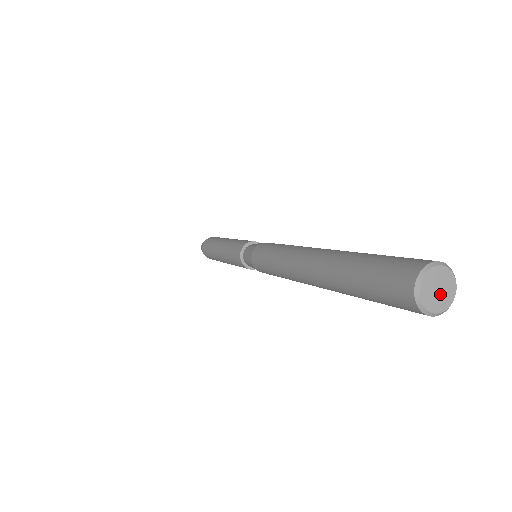
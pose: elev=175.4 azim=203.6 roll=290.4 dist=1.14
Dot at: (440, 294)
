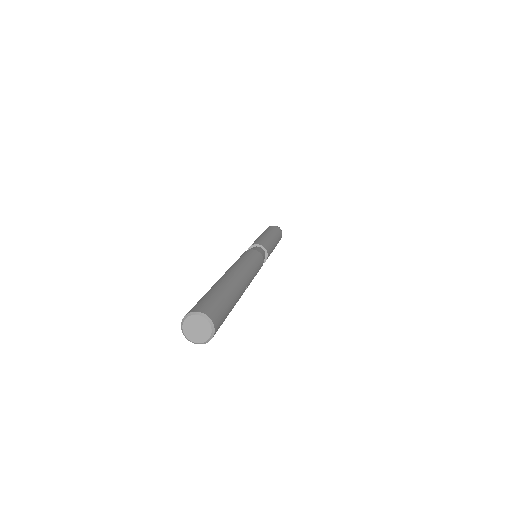
Dot at: (199, 332)
